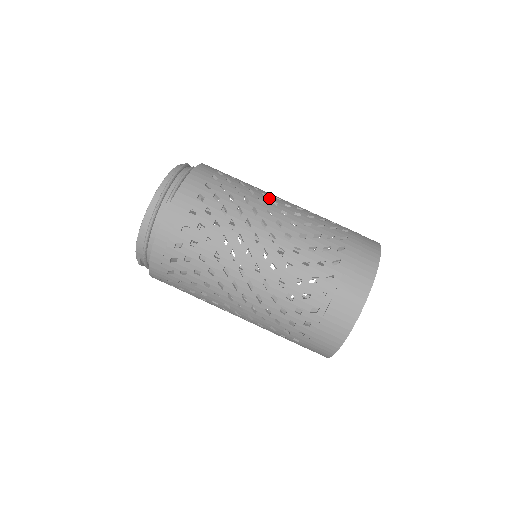
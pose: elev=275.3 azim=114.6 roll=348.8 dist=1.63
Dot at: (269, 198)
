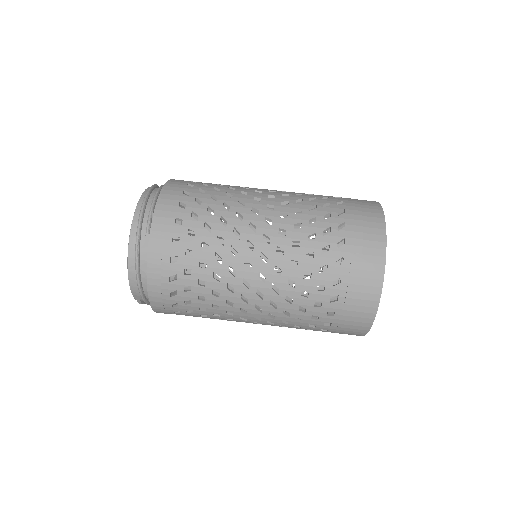
Dot at: (249, 195)
